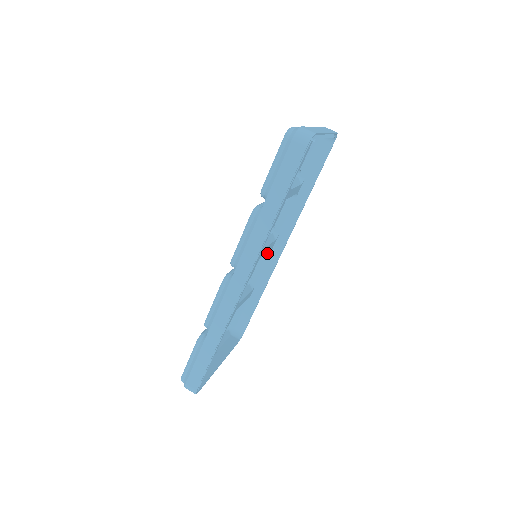
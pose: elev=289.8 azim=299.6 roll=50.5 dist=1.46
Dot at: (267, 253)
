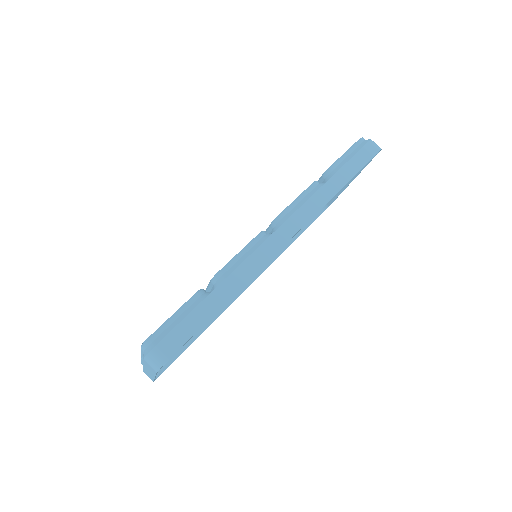
Dot at: occluded
